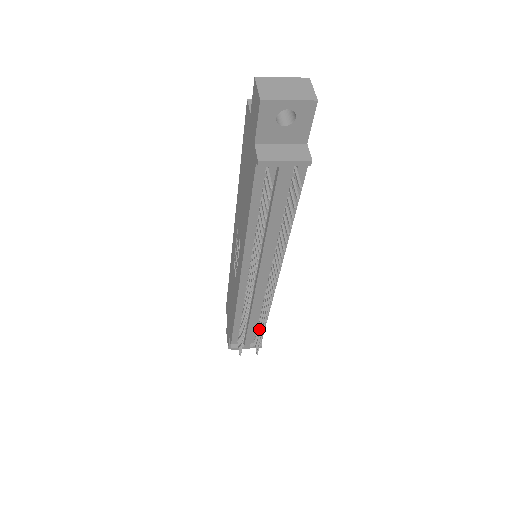
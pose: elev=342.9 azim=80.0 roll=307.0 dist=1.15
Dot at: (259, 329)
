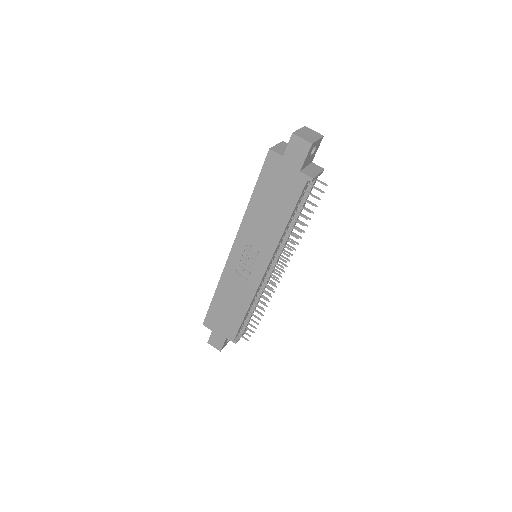
Dot at: occluded
